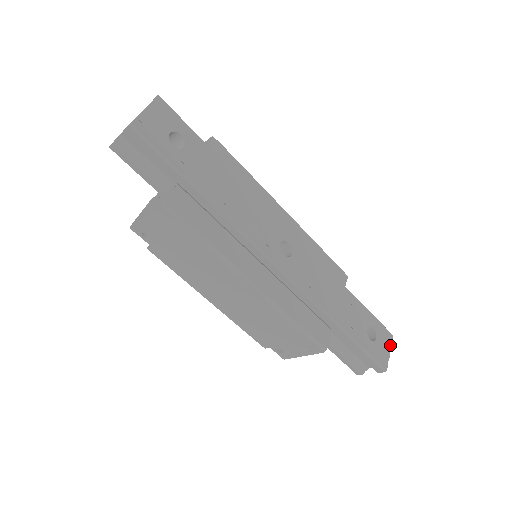
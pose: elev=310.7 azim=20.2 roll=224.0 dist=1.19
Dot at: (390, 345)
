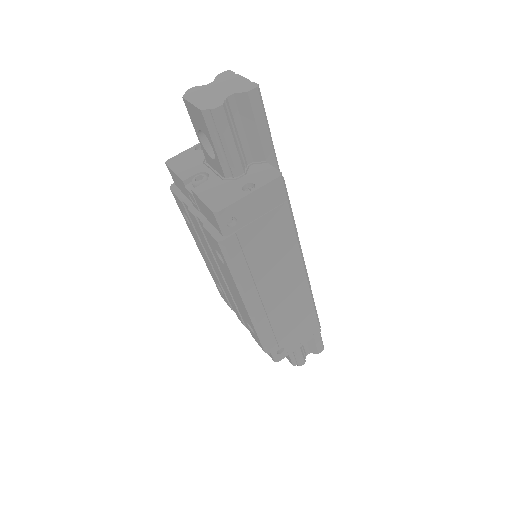
Dot at: occluded
